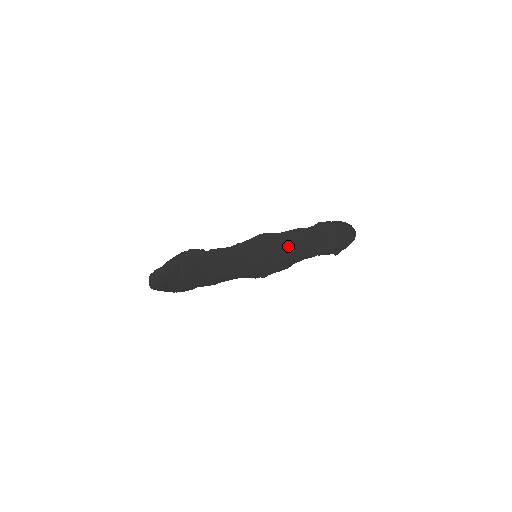
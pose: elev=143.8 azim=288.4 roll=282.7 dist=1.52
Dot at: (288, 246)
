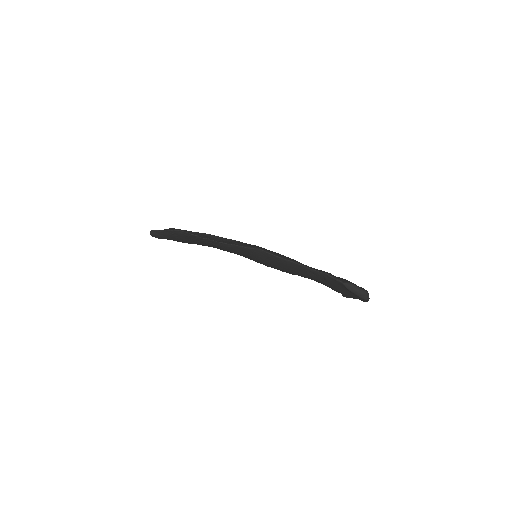
Dot at: (289, 268)
